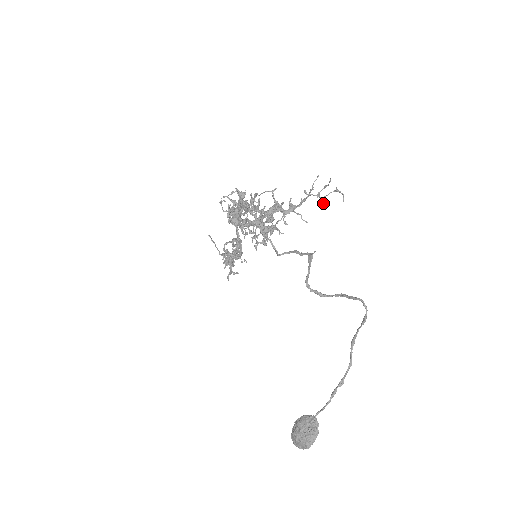
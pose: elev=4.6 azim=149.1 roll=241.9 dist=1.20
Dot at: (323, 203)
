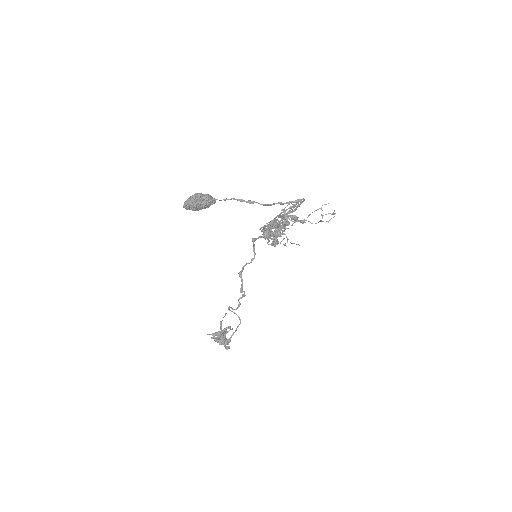
Dot at: (321, 215)
